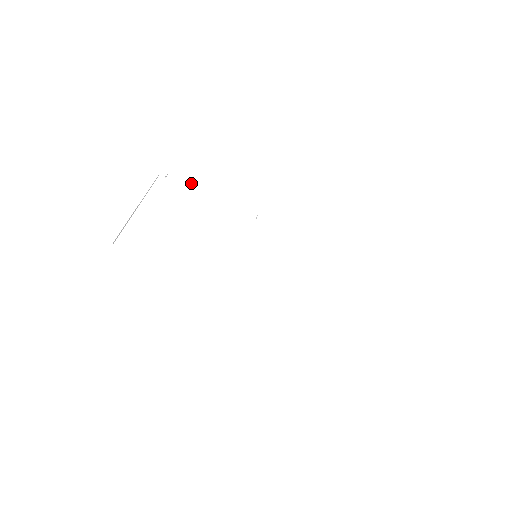
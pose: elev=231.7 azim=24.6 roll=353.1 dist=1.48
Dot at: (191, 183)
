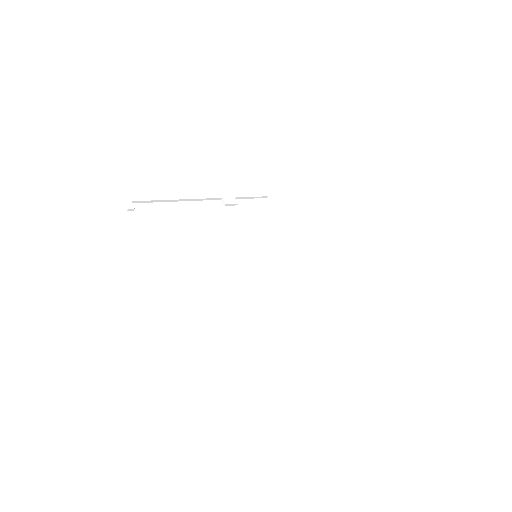
Dot at: (157, 200)
